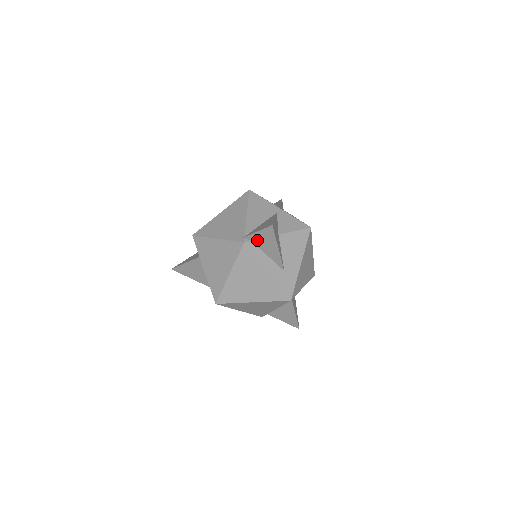
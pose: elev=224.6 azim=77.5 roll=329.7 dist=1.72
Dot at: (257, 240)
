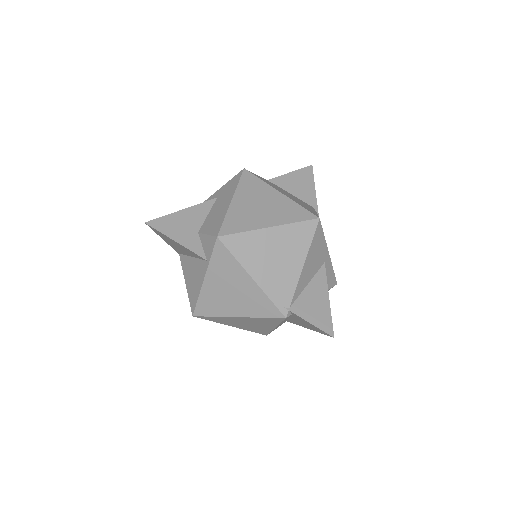
Dot at: (299, 319)
